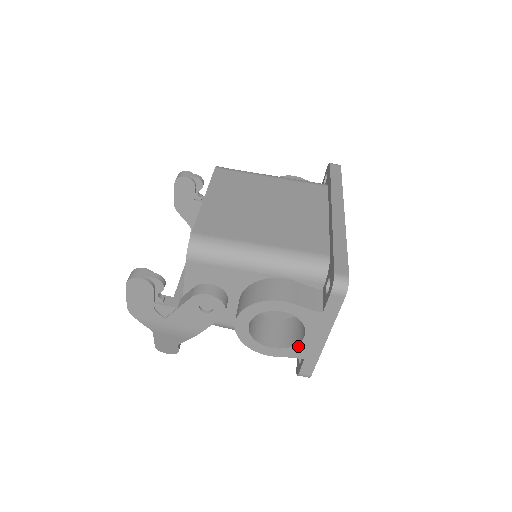
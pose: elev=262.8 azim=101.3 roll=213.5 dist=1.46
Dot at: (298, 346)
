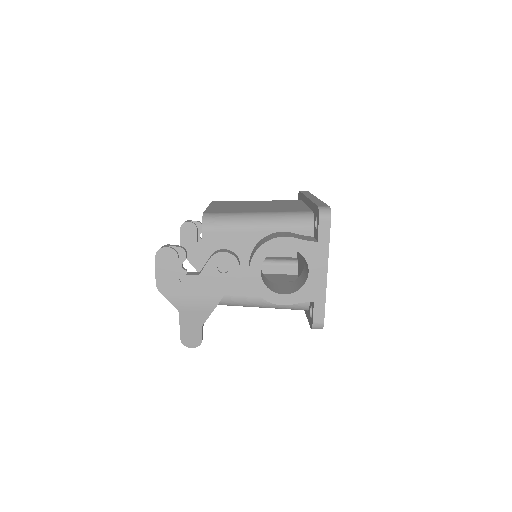
Dot at: (305, 286)
